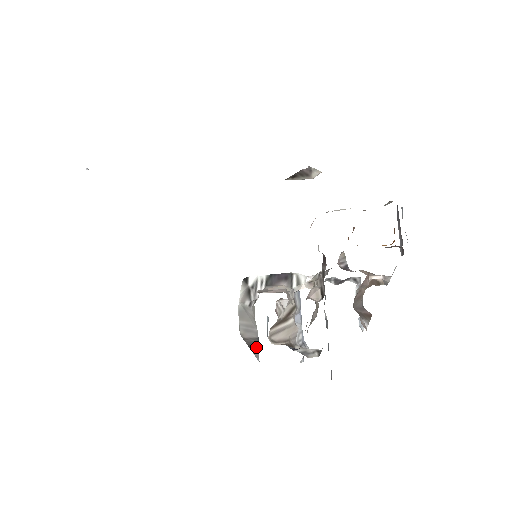
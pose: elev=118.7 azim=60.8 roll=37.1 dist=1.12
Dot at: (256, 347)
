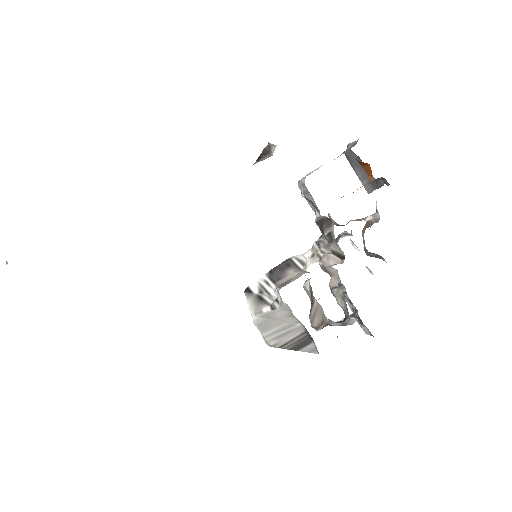
Dot at: (306, 342)
